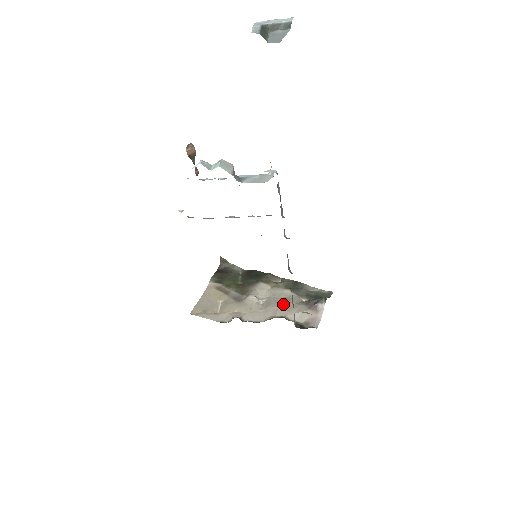
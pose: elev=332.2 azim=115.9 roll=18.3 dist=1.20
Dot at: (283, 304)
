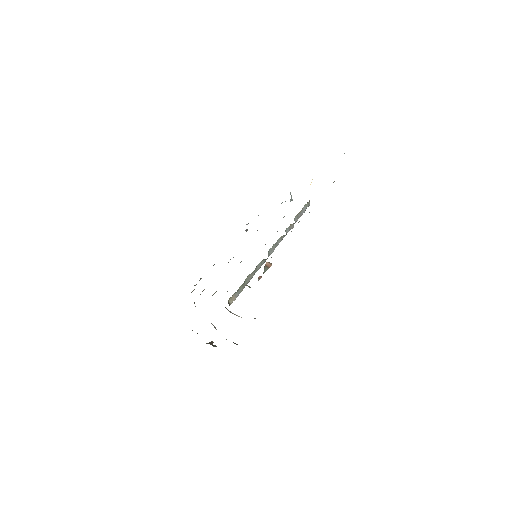
Dot at: occluded
